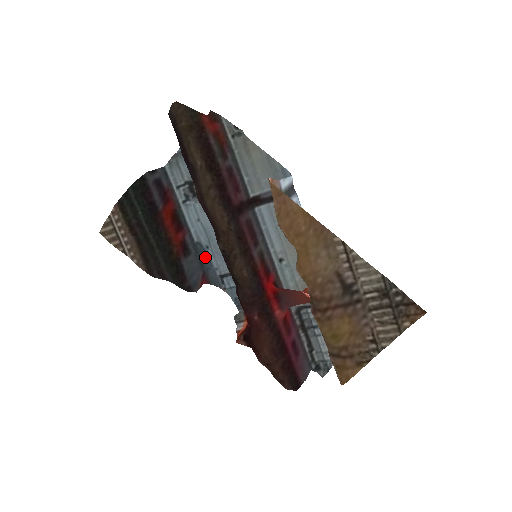
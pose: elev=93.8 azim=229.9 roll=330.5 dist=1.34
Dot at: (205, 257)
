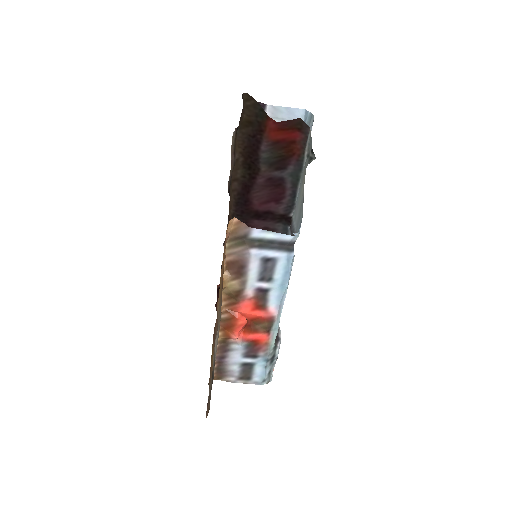
Dot at: occluded
